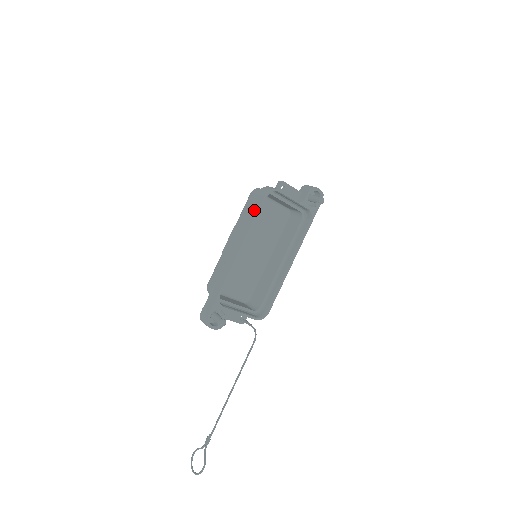
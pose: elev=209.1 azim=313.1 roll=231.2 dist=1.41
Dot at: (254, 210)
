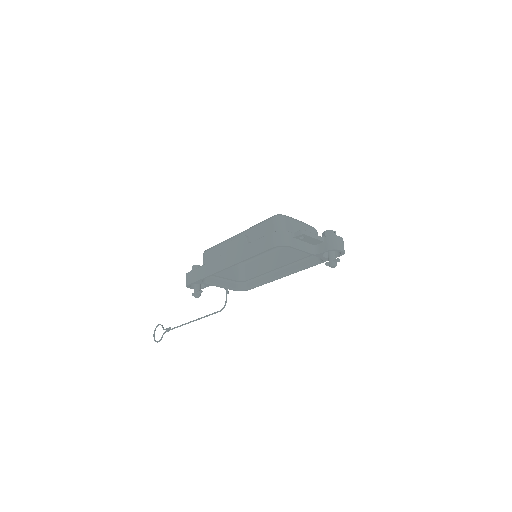
Dot at: (259, 247)
